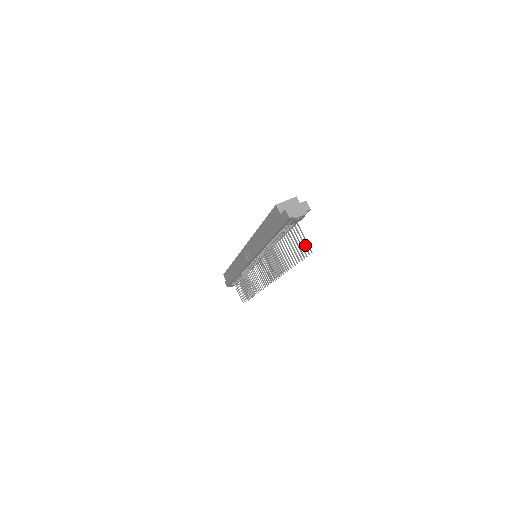
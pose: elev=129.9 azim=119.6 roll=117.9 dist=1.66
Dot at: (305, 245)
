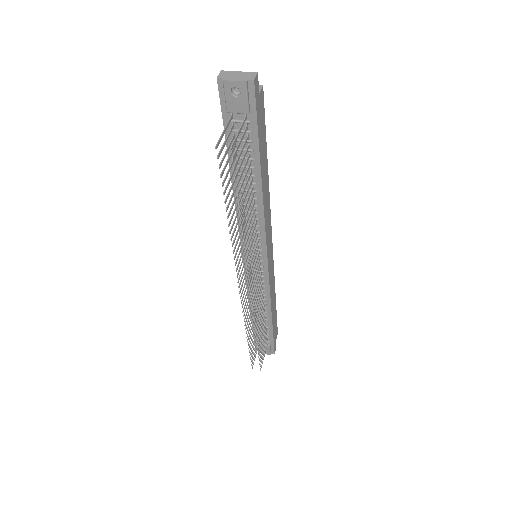
Dot at: (237, 147)
